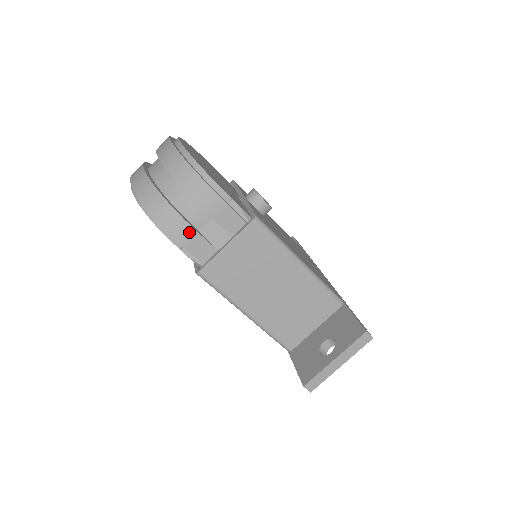
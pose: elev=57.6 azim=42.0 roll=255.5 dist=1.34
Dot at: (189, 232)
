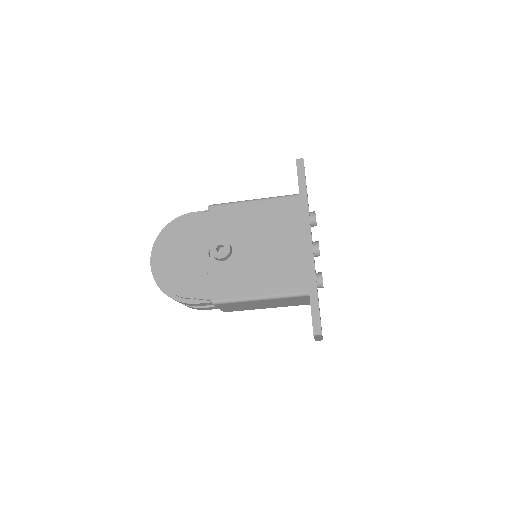
Dot at: occluded
